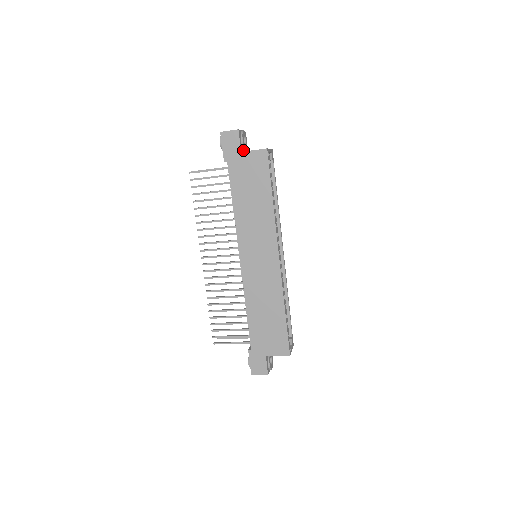
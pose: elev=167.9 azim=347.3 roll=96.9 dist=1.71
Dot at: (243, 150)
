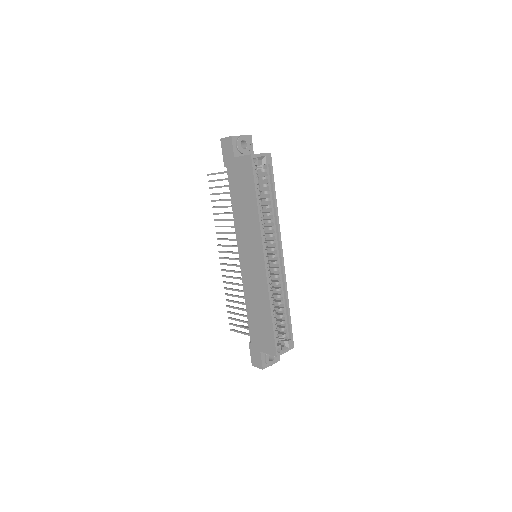
Dot at: (241, 155)
